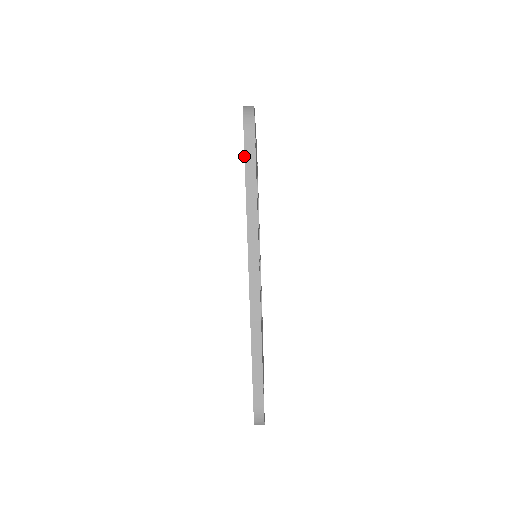
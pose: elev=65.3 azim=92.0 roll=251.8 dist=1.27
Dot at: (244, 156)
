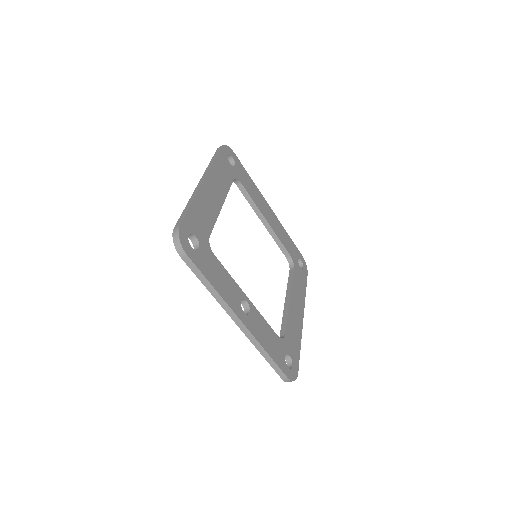
Dot at: occluded
